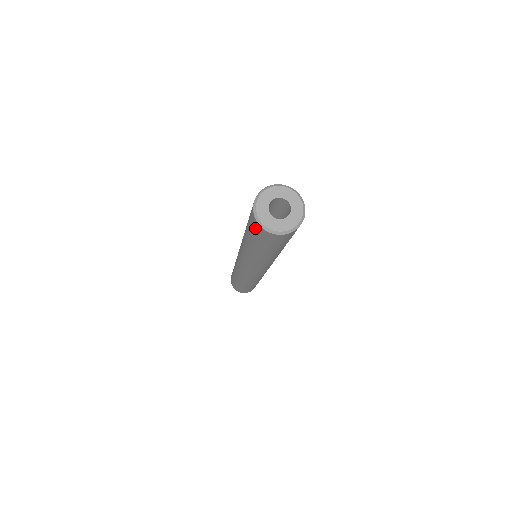
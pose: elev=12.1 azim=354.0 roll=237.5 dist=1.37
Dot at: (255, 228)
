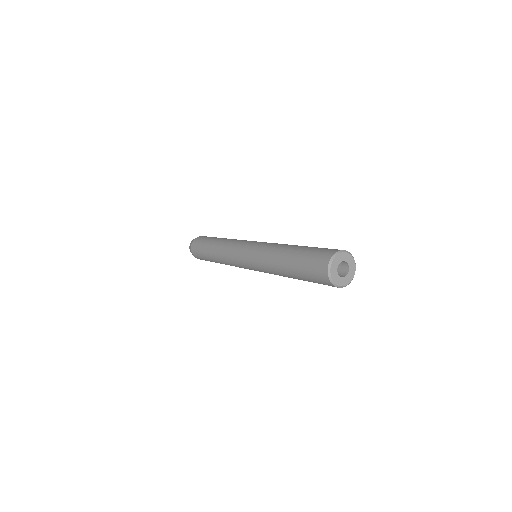
Dot at: (319, 262)
